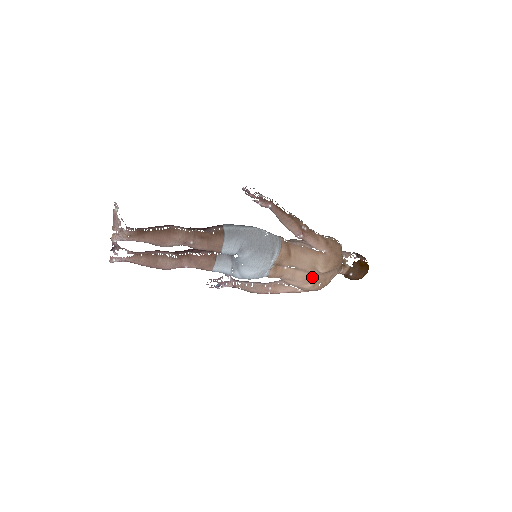
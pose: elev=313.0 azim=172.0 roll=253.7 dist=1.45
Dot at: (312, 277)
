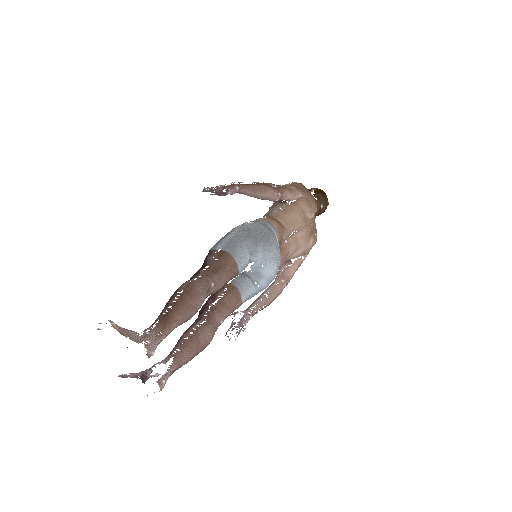
Dot at: (308, 230)
